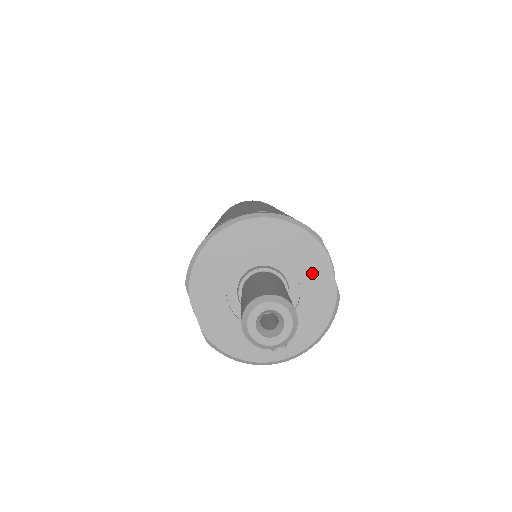
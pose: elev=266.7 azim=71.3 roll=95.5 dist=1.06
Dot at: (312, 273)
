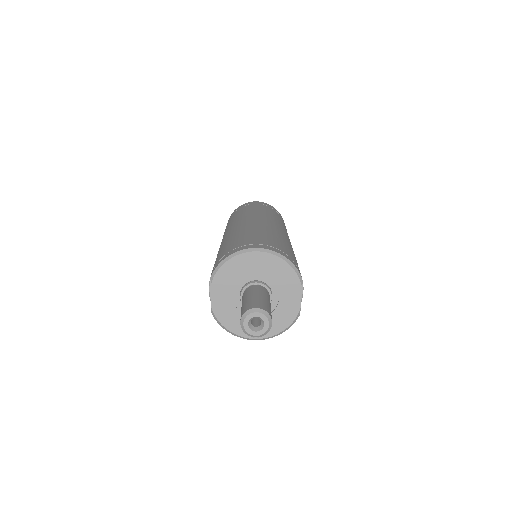
Dot at: (289, 295)
